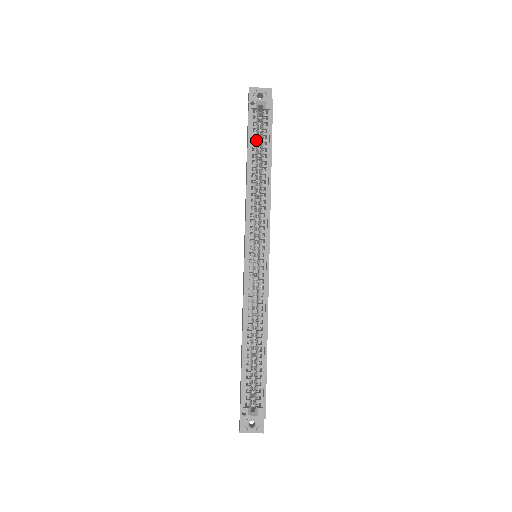
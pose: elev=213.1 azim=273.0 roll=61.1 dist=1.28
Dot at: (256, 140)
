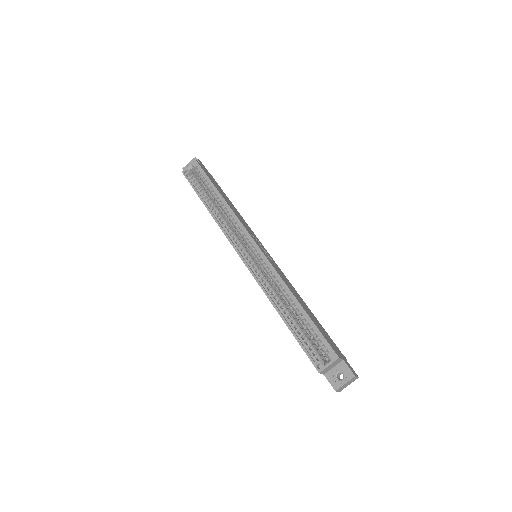
Dot at: (202, 189)
